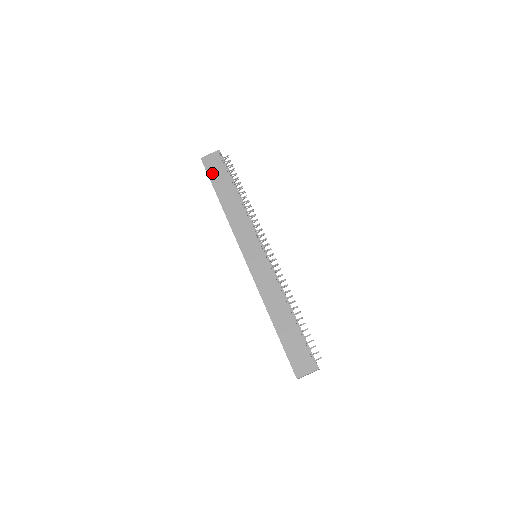
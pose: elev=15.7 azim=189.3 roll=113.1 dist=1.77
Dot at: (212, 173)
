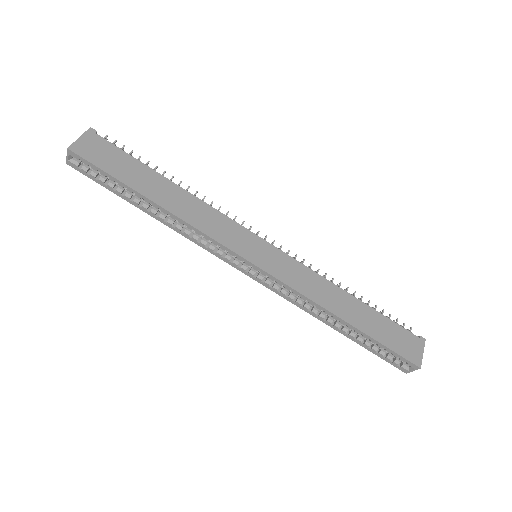
Dot at: (107, 165)
